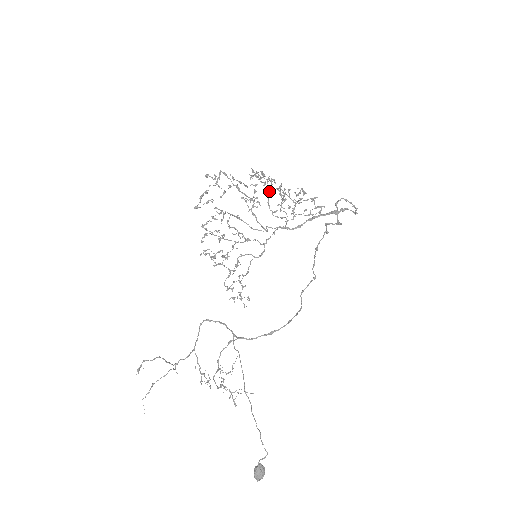
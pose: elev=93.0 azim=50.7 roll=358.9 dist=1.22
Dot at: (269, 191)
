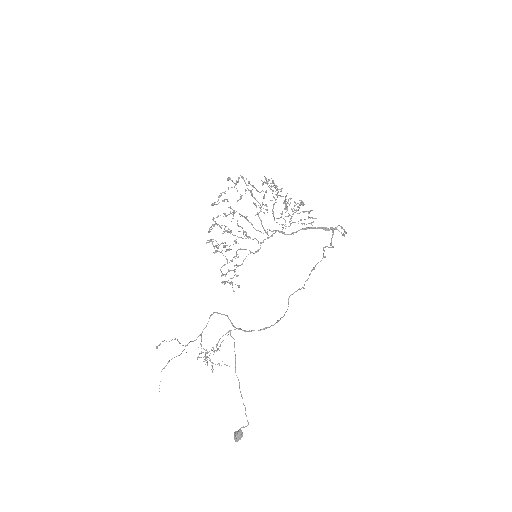
Dot at: (276, 199)
